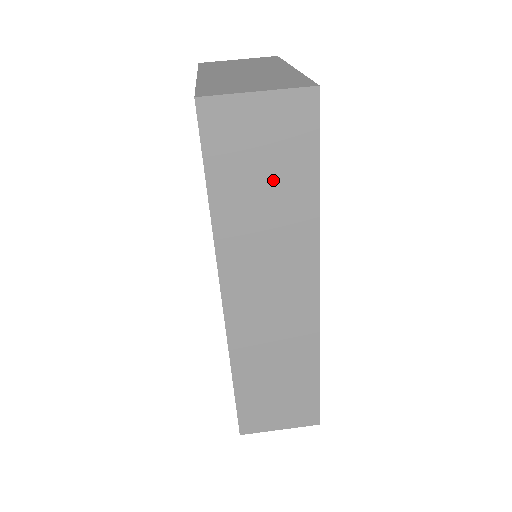
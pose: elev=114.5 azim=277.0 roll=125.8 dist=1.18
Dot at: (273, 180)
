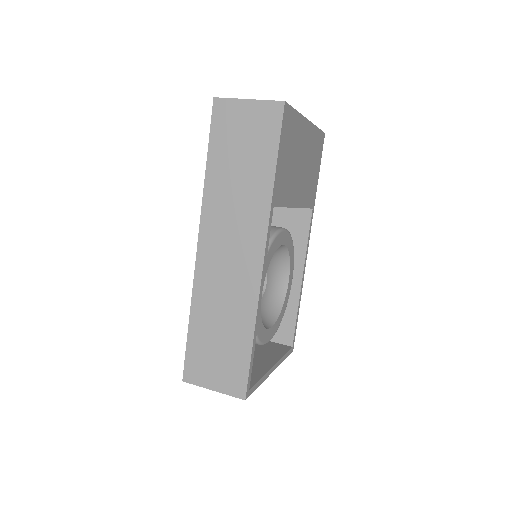
Dot at: (247, 159)
